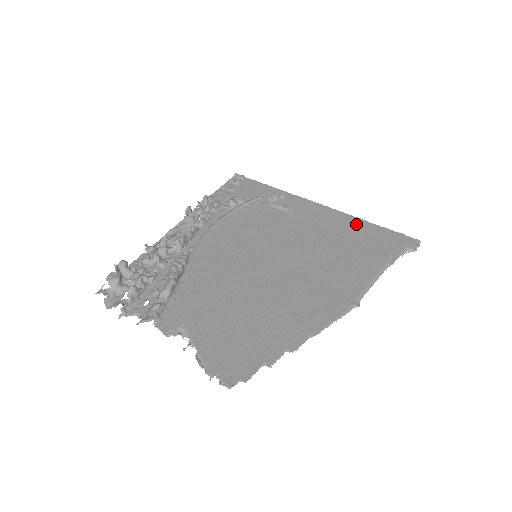
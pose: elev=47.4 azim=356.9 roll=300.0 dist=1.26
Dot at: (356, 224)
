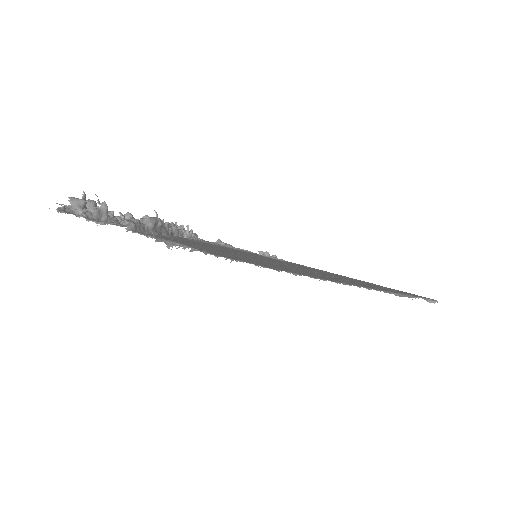
Dot at: occluded
